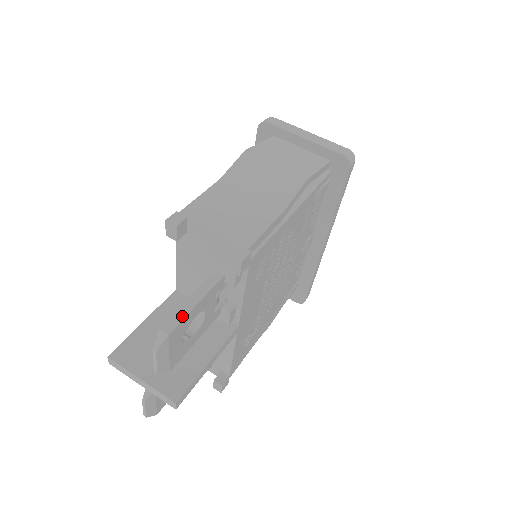
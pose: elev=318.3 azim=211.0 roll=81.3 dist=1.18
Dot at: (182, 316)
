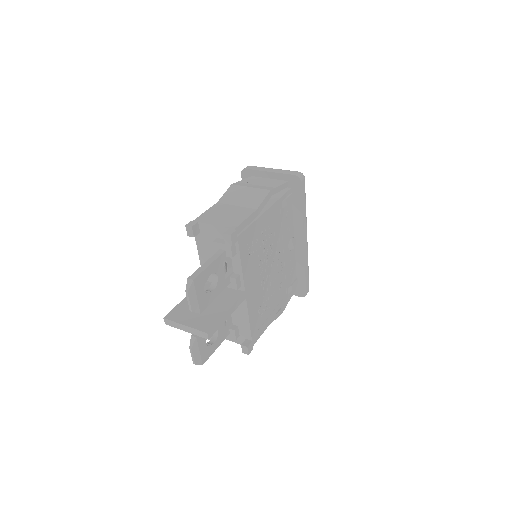
Dot at: (200, 271)
